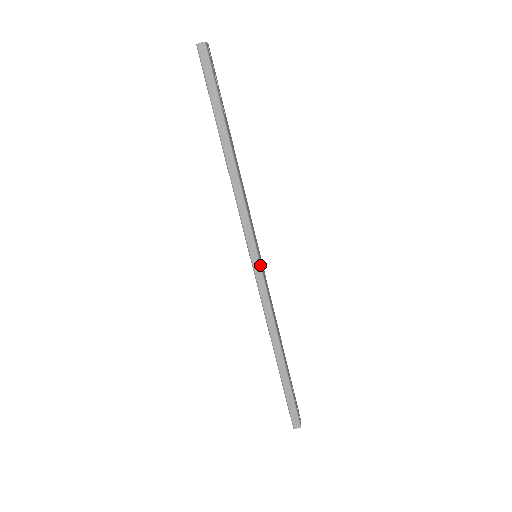
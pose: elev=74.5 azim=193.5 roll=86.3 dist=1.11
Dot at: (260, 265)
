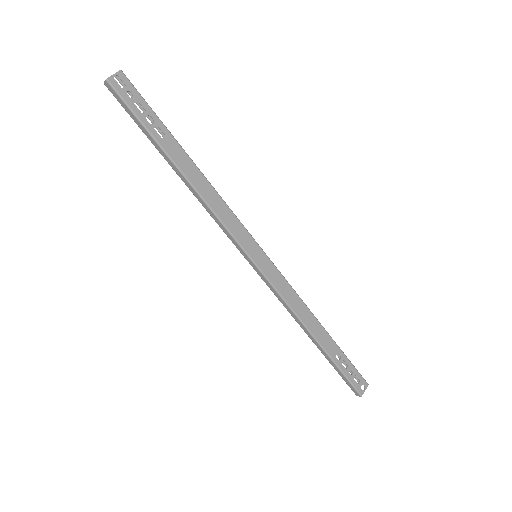
Dot at: (257, 267)
